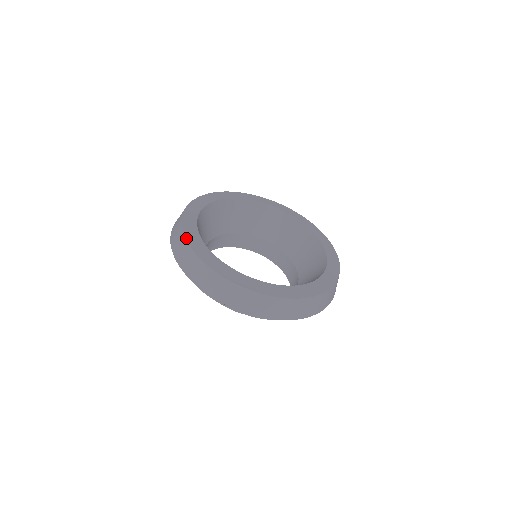
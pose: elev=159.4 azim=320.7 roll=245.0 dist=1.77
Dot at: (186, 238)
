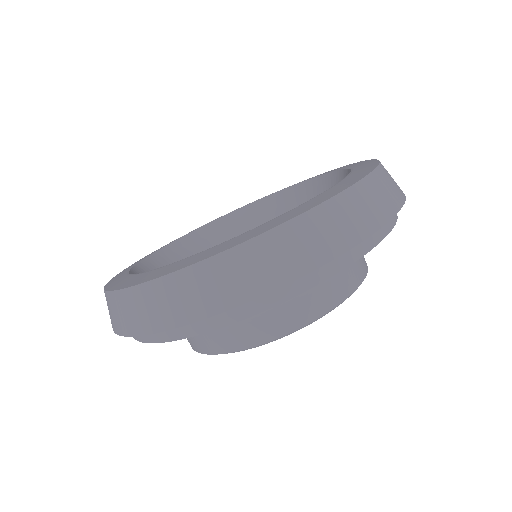
Dot at: (158, 277)
